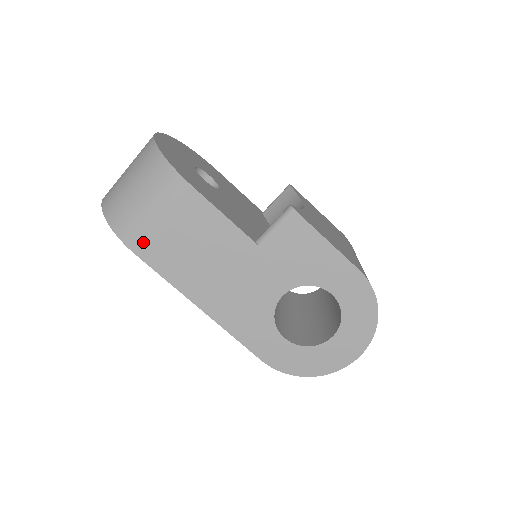
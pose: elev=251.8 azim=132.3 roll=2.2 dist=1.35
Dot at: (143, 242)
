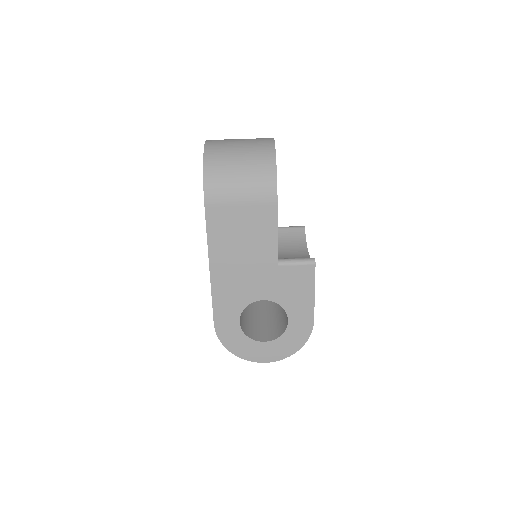
Dot at: (217, 204)
